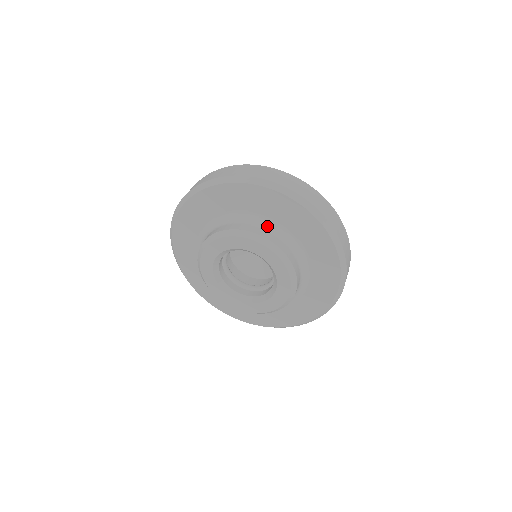
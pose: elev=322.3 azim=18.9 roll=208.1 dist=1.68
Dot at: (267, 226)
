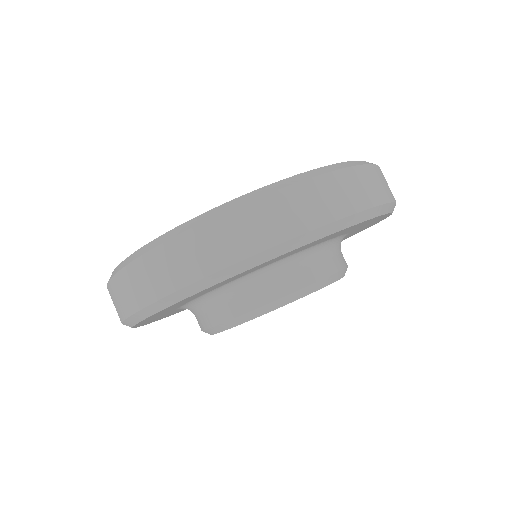
Dot at: (316, 254)
